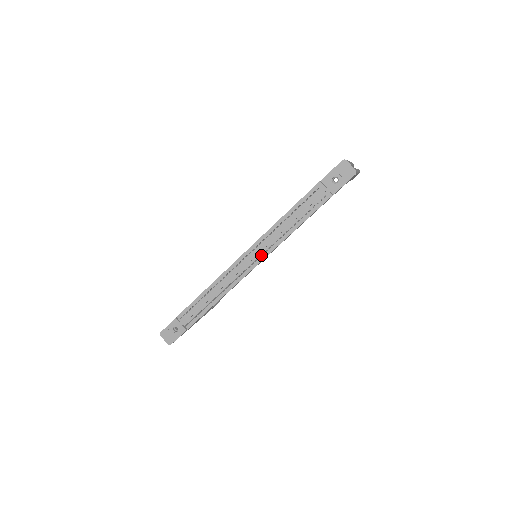
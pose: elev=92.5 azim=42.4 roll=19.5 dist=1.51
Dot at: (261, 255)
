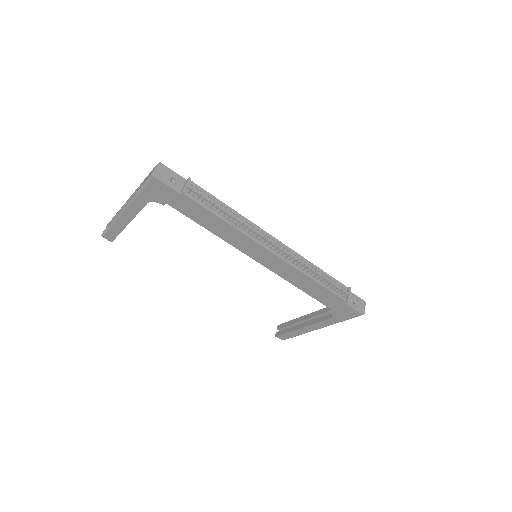
Dot at: occluded
